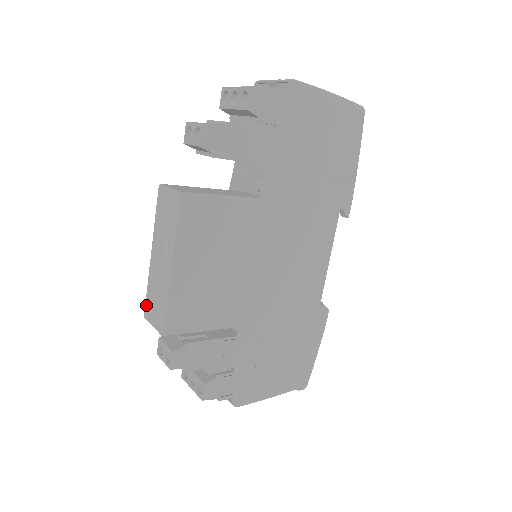
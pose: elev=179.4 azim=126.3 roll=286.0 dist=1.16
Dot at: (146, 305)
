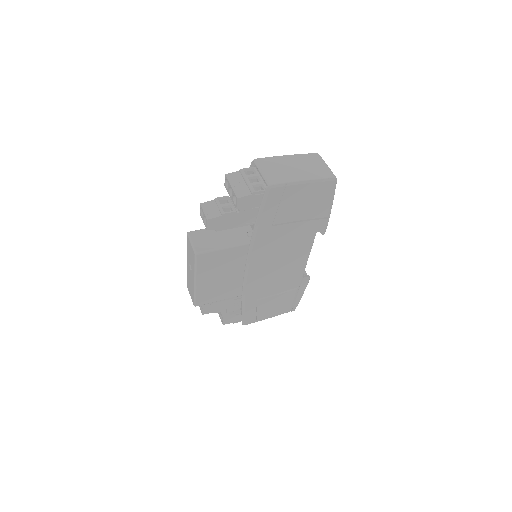
Dot at: (187, 283)
